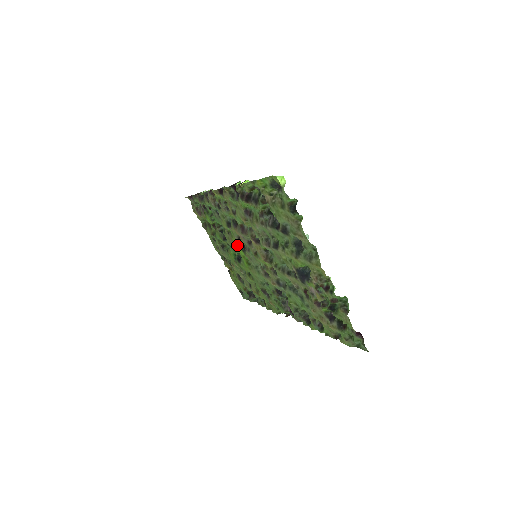
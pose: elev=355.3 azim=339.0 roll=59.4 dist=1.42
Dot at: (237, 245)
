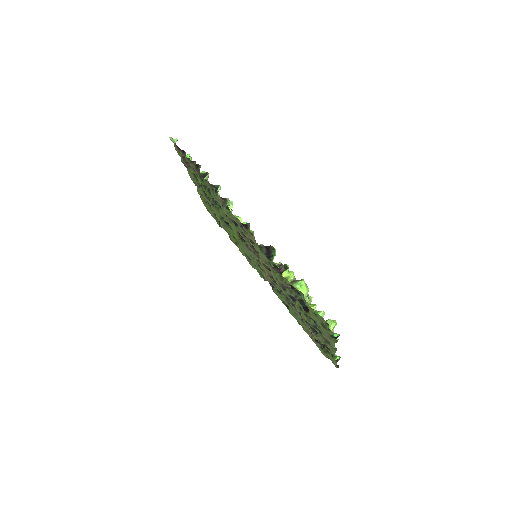
Dot at: (234, 230)
